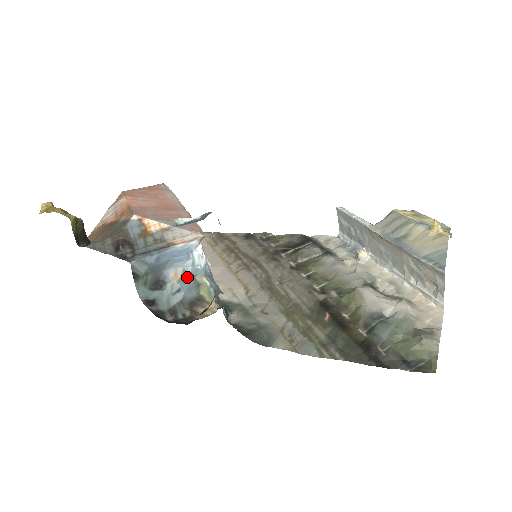
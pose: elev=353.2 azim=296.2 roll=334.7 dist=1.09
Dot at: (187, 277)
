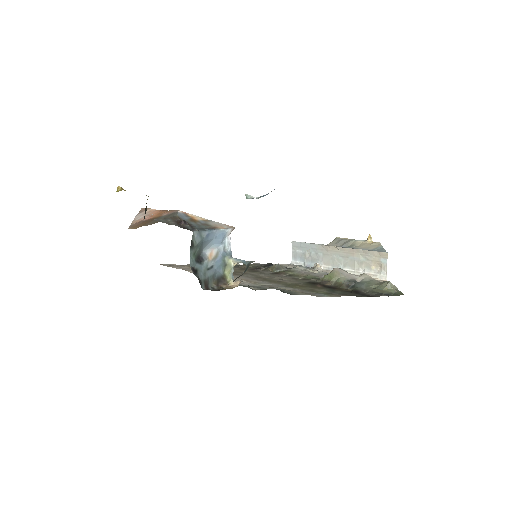
Dot at: (219, 257)
